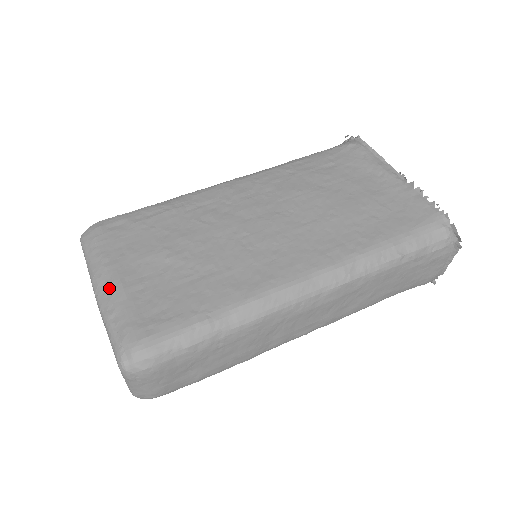
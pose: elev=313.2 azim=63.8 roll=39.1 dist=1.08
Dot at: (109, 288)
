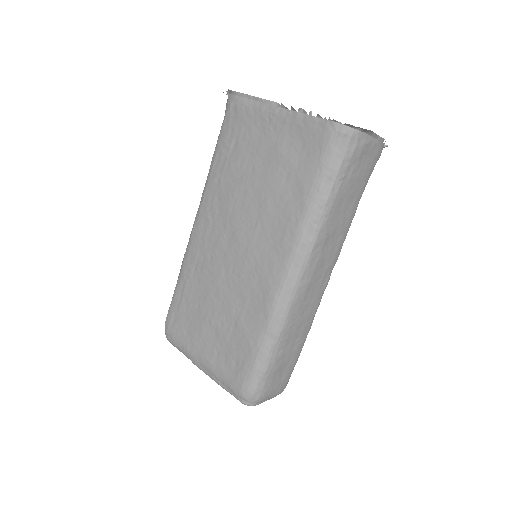
Dot at: (204, 366)
